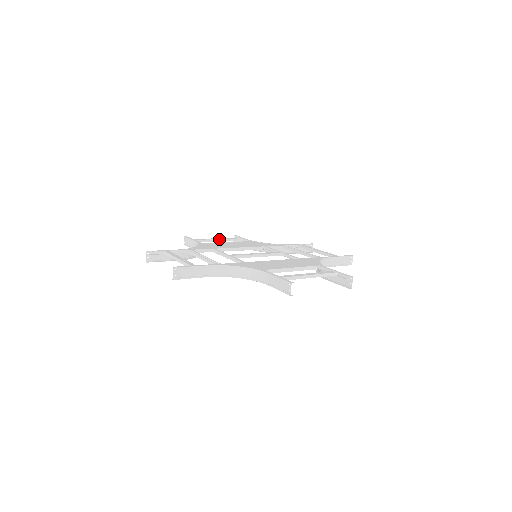
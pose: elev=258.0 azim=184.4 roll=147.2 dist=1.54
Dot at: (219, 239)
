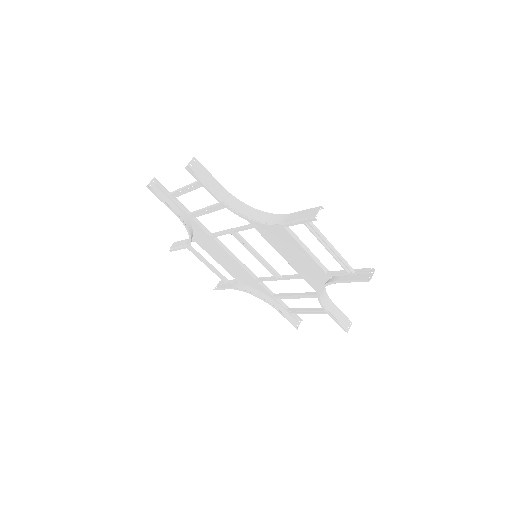
Dot at: occluded
